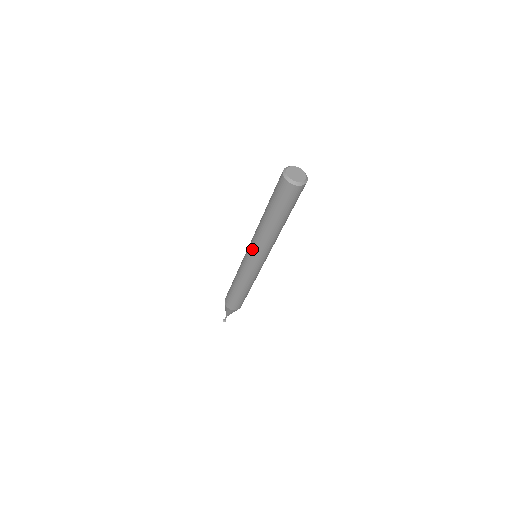
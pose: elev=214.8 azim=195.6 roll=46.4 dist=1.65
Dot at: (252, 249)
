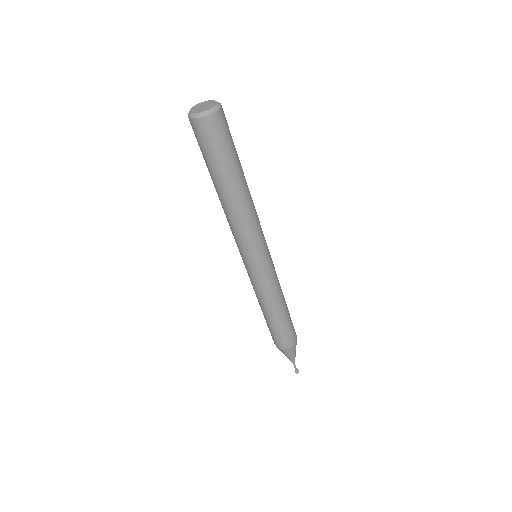
Dot at: (240, 246)
